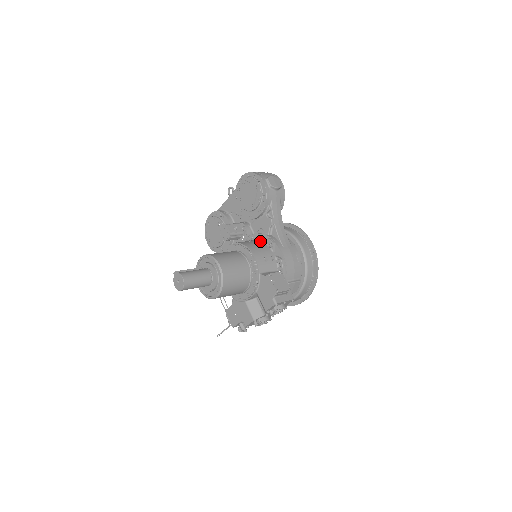
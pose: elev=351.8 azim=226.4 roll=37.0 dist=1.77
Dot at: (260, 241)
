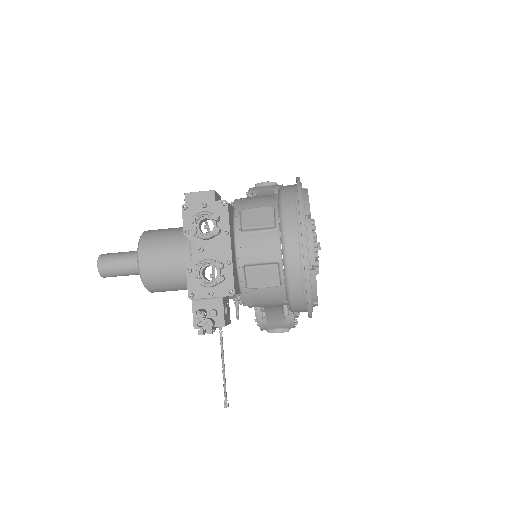
Dot at: occluded
